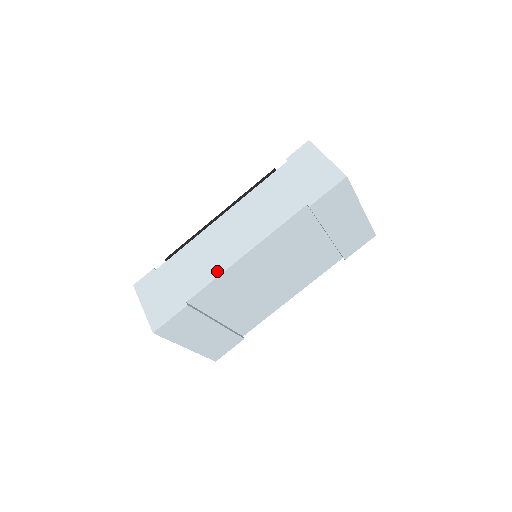
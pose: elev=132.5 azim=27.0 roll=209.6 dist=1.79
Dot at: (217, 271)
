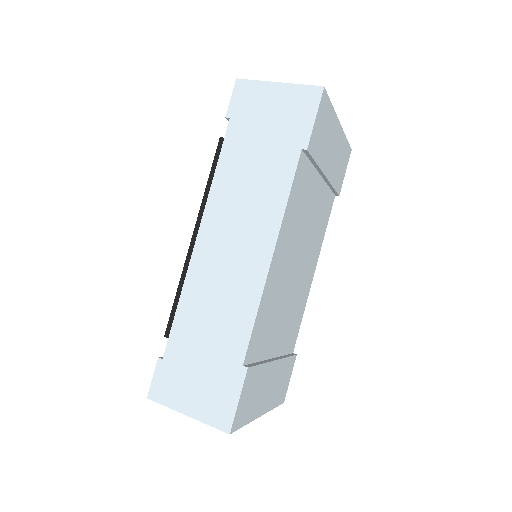
Dot at: (252, 301)
